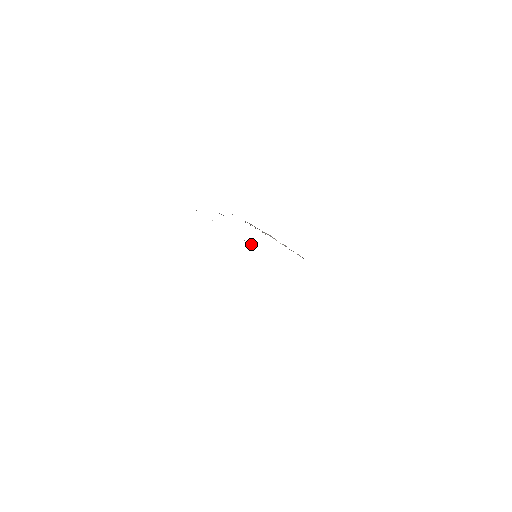
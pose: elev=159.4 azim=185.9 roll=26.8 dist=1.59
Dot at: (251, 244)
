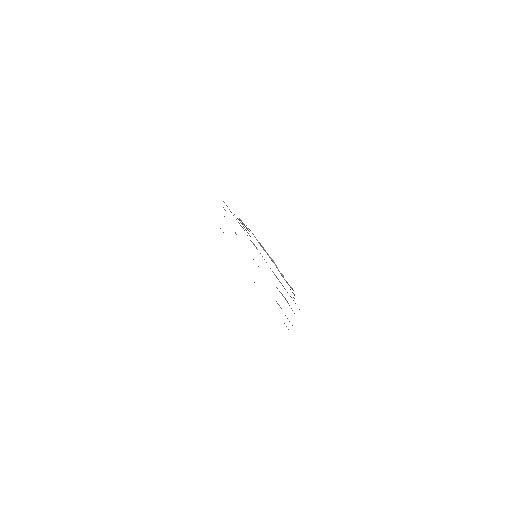
Dot at: (256, 247)
